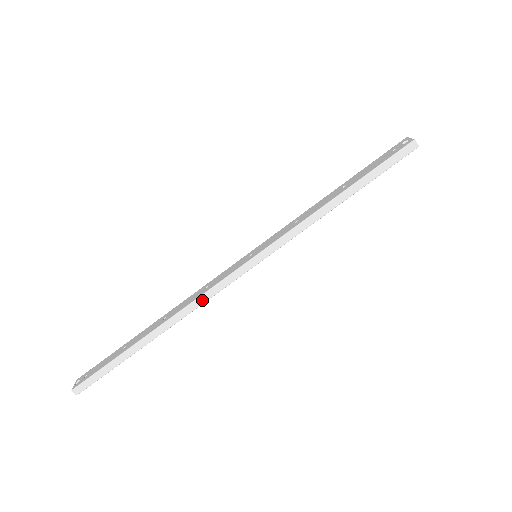
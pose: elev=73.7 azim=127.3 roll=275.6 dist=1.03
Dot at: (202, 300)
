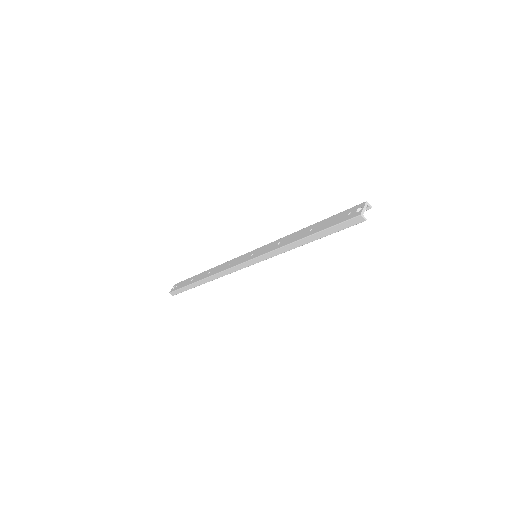
Dot at: (225, 273)
